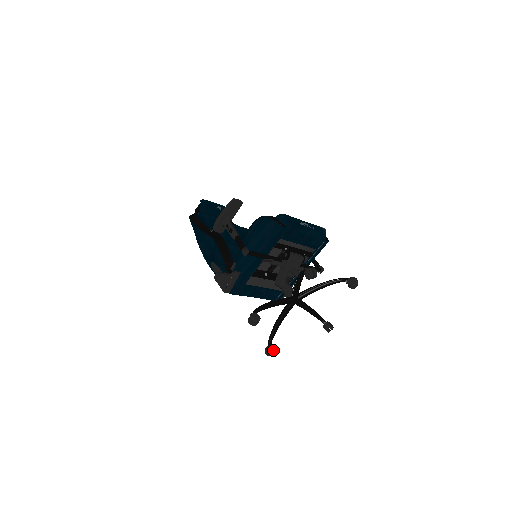
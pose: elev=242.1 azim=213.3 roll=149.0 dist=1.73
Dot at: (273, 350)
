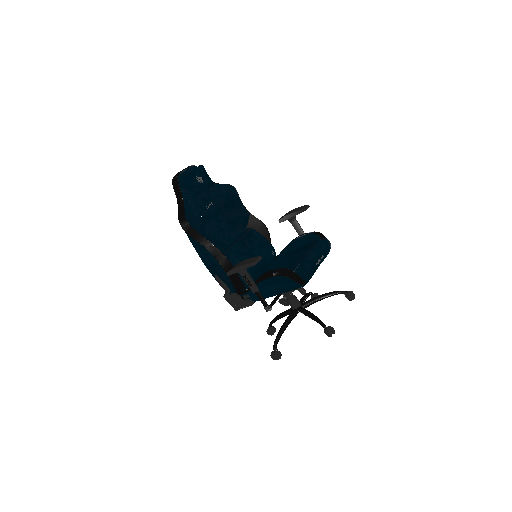
Dot at: (274, 330)
